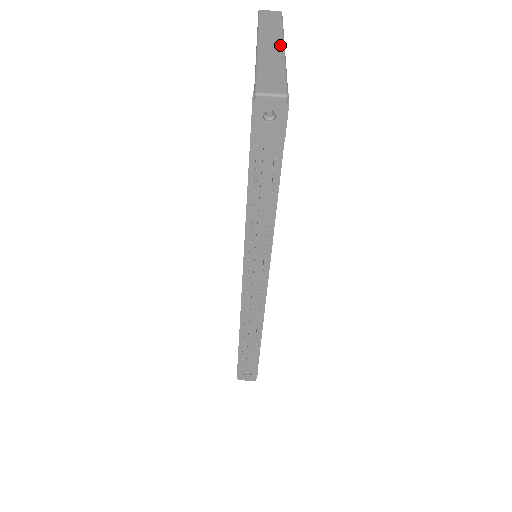
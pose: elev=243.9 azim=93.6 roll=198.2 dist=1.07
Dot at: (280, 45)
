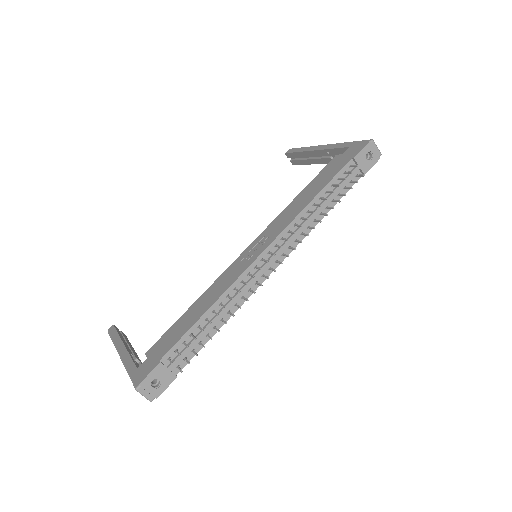
Dot at: occluded
